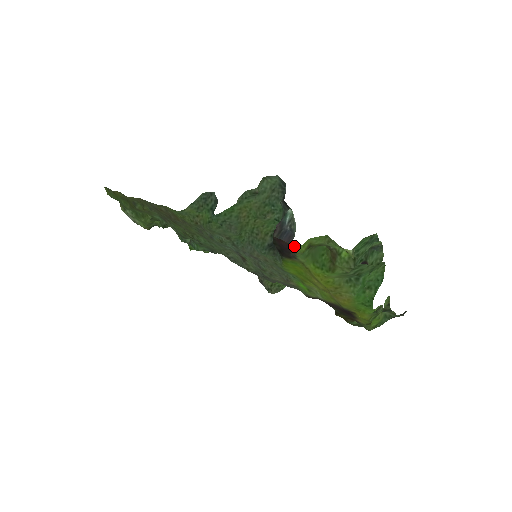
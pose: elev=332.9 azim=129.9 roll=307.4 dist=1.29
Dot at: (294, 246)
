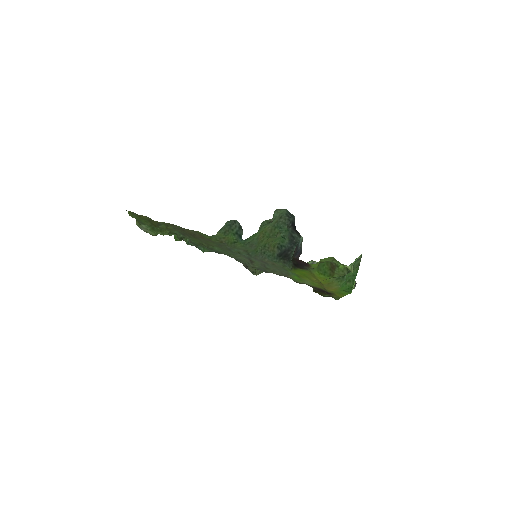
Dot at: (311, 264)
